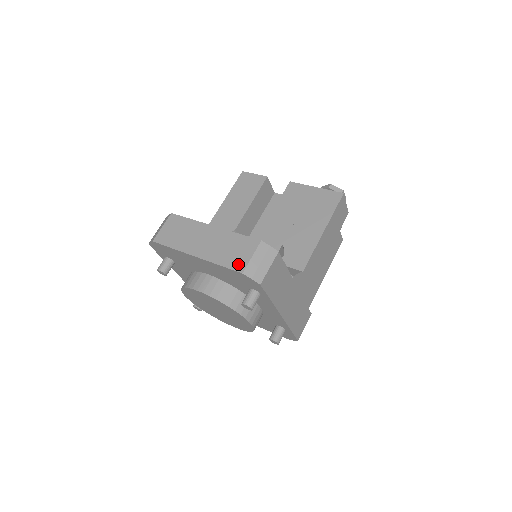
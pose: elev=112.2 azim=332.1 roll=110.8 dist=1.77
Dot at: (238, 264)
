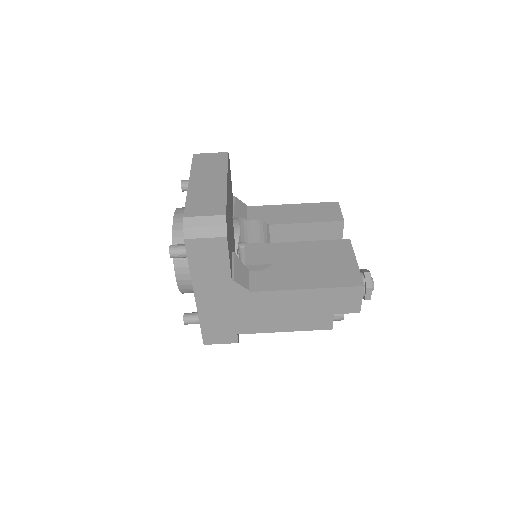
Dot at: (192, 210)
